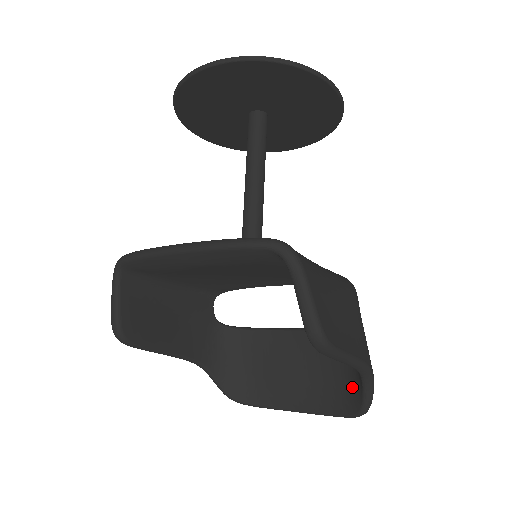
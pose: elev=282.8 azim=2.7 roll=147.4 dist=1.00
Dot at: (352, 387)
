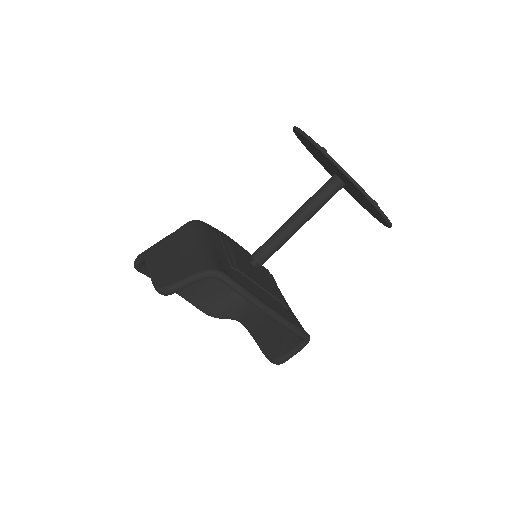
Dot at: (219, 306)
